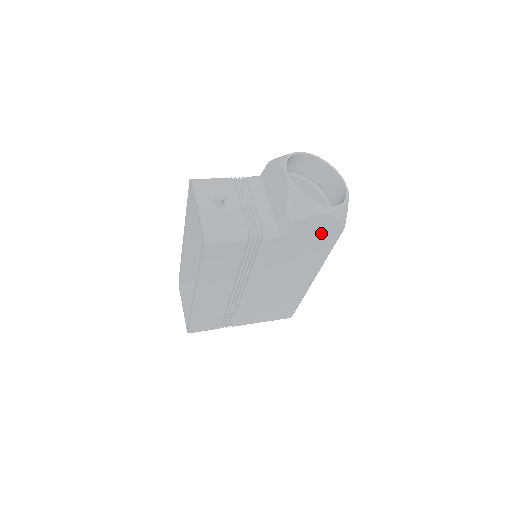
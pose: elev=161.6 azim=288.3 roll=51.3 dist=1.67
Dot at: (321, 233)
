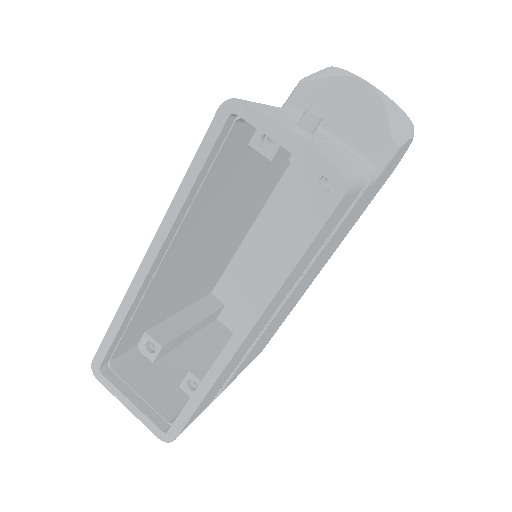
Dot at: (385, 177)
